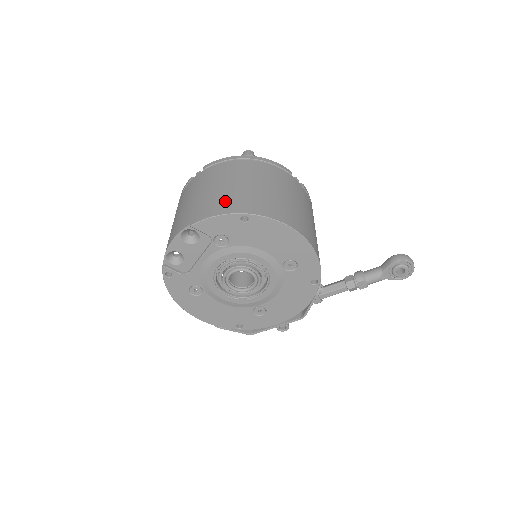
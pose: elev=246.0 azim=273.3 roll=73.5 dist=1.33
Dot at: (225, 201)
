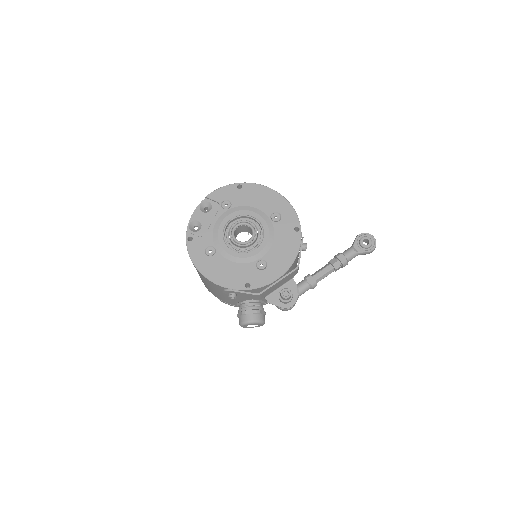
Dot at: occluded
